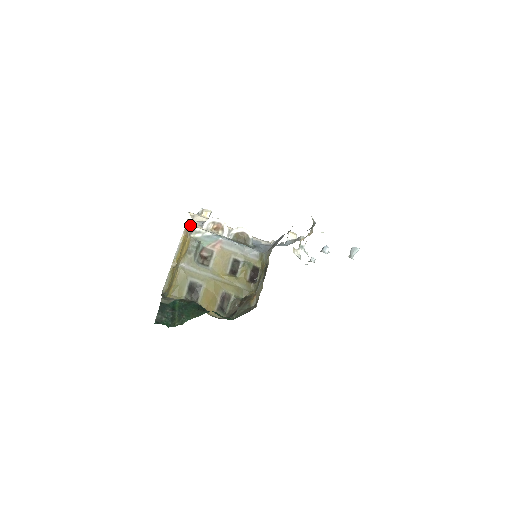
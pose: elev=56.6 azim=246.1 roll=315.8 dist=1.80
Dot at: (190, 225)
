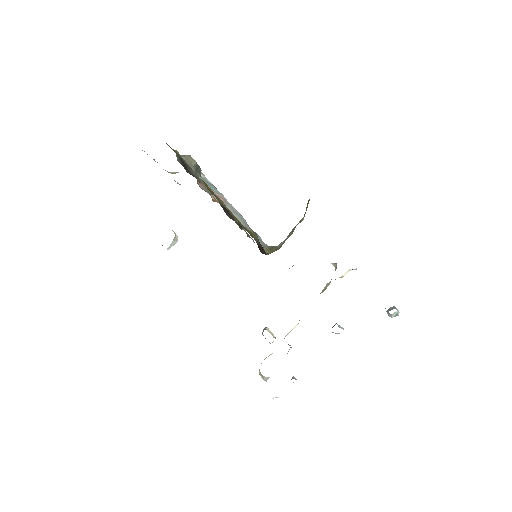
Dot at: occluded
